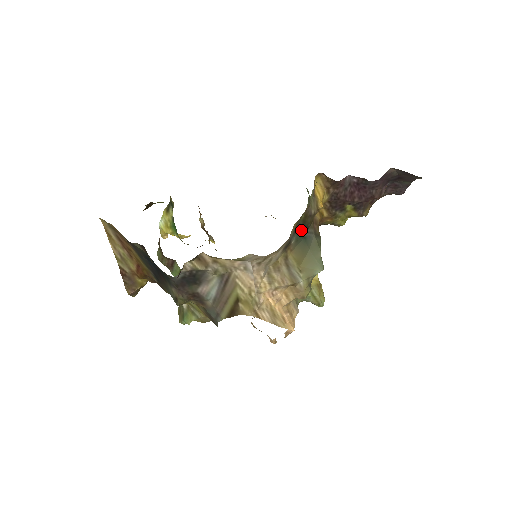
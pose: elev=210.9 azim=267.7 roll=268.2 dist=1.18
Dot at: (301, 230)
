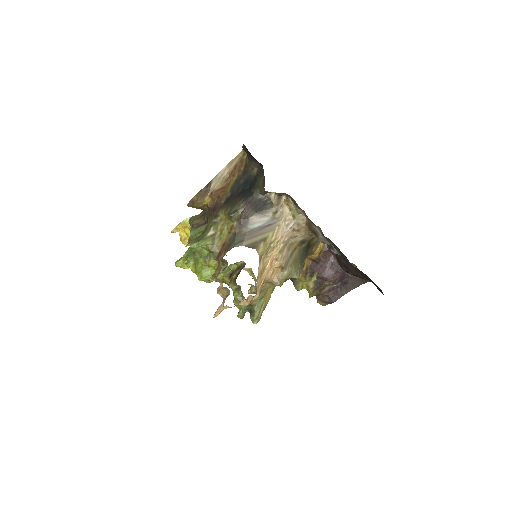
Dot at: (306, 248)
